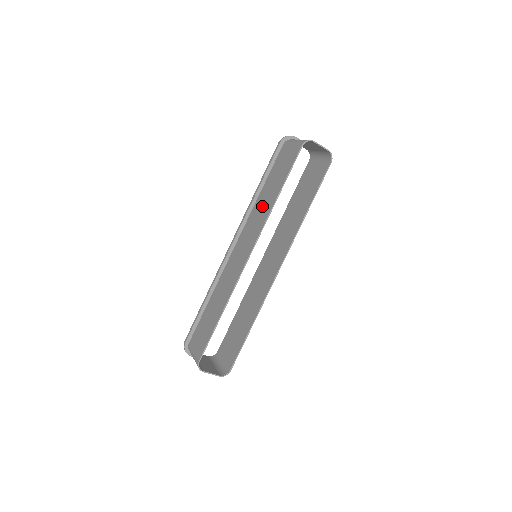
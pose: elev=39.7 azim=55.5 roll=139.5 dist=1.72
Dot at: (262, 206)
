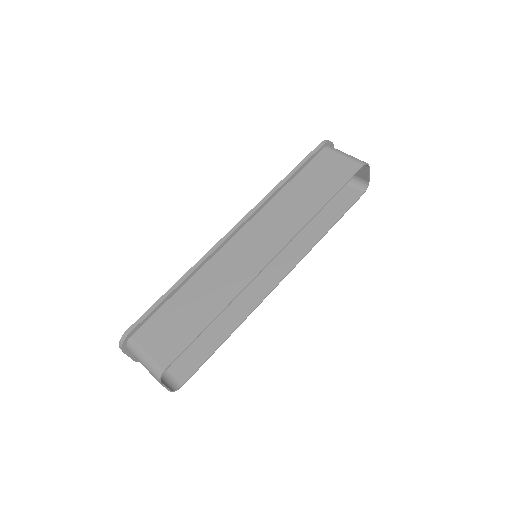
Dot at: (292, 205)
